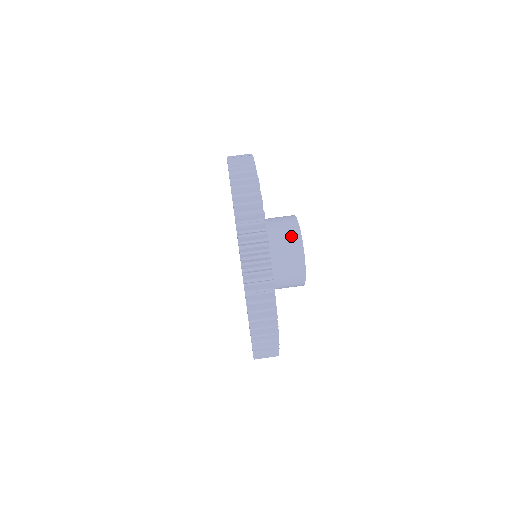
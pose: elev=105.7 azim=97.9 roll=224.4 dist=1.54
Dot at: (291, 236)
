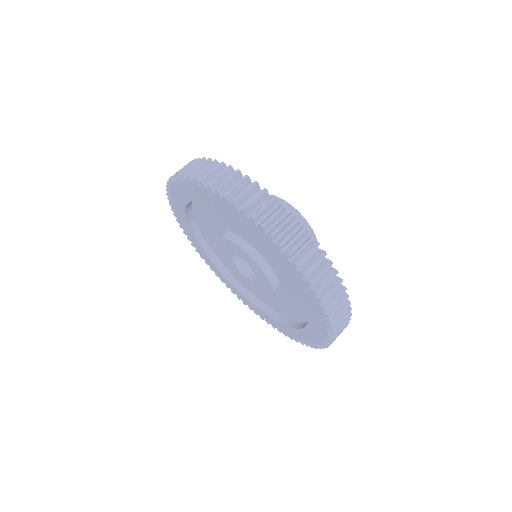
Dot at: occluded
